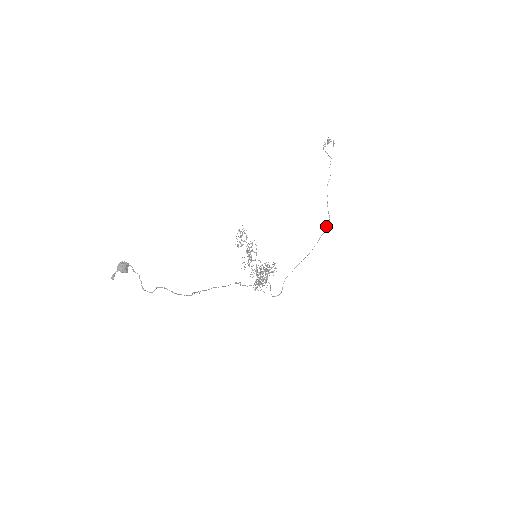
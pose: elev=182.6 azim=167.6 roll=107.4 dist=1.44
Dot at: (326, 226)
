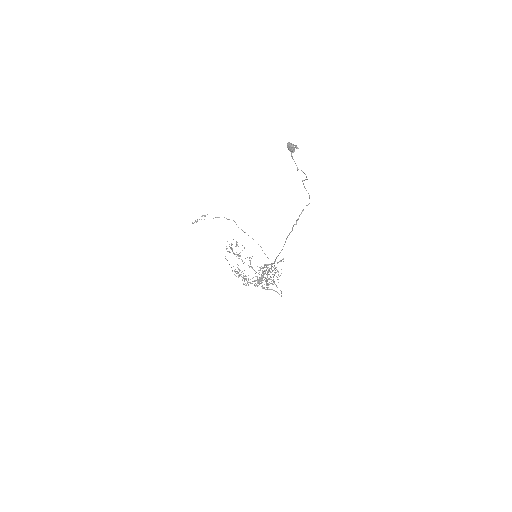
Dot at: occluded
